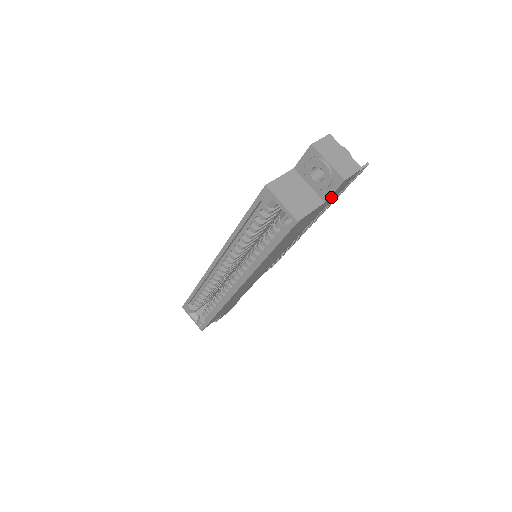
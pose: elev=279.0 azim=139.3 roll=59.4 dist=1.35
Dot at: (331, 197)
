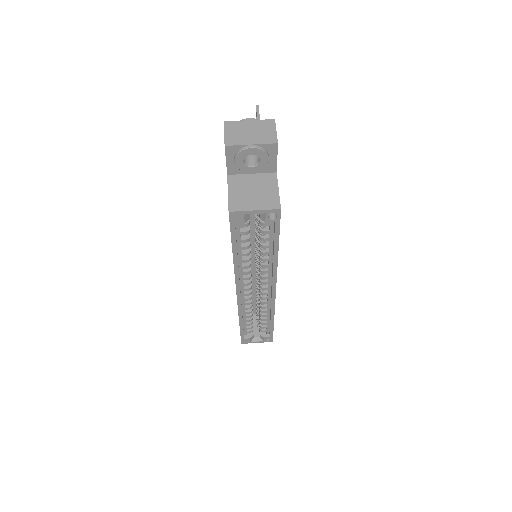
Dot at: occluded
